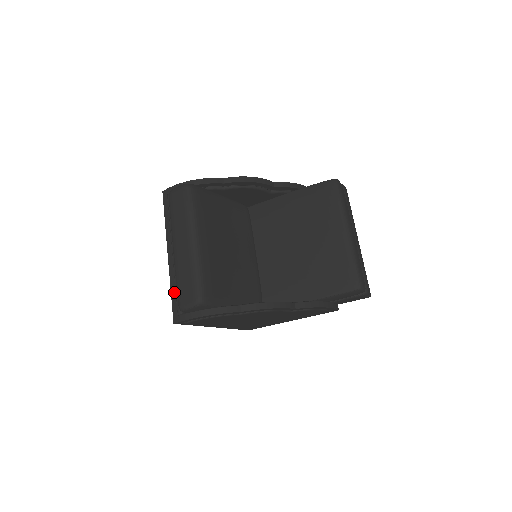
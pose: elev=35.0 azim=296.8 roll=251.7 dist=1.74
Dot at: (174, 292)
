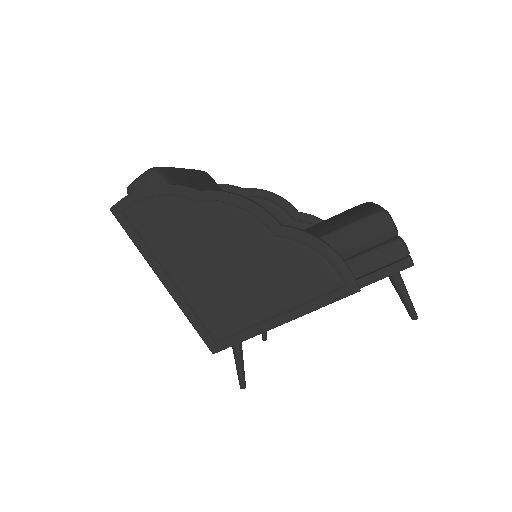
Dot at: occluded
